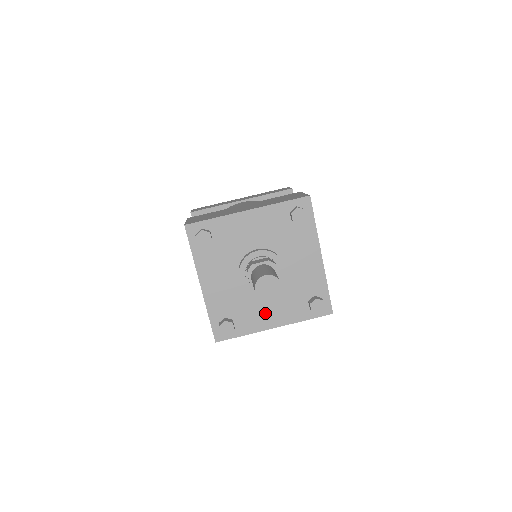
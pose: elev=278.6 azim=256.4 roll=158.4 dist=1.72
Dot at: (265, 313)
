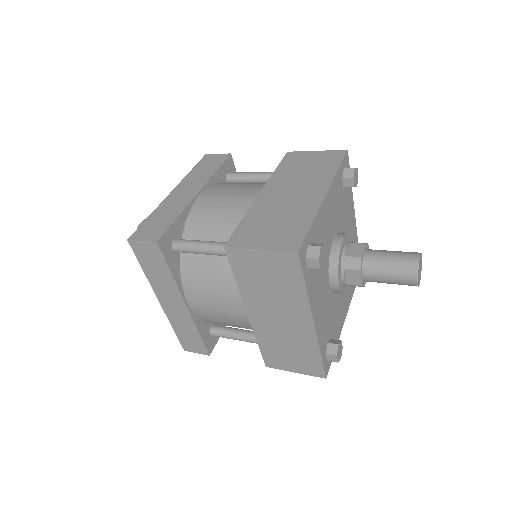
Dot at: (341, 308)
